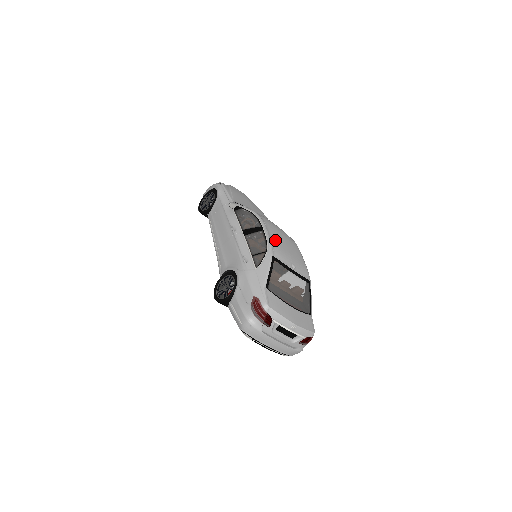
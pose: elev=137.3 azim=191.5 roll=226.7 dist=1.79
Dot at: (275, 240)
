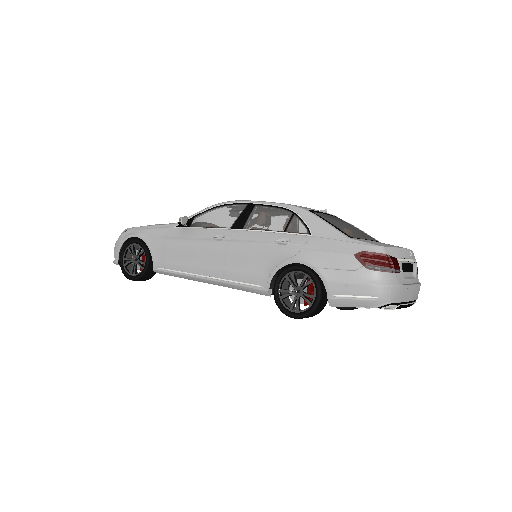
Dot at: occluded
